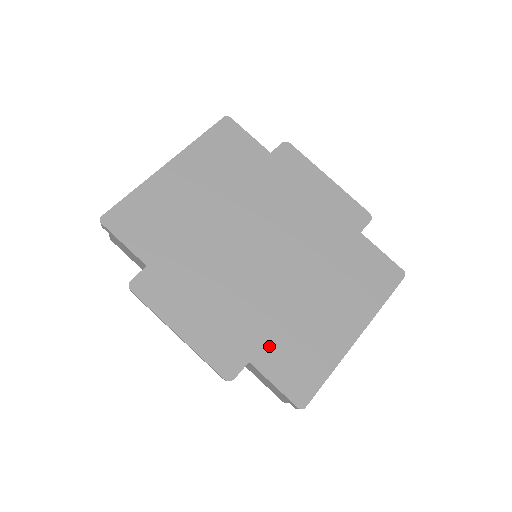
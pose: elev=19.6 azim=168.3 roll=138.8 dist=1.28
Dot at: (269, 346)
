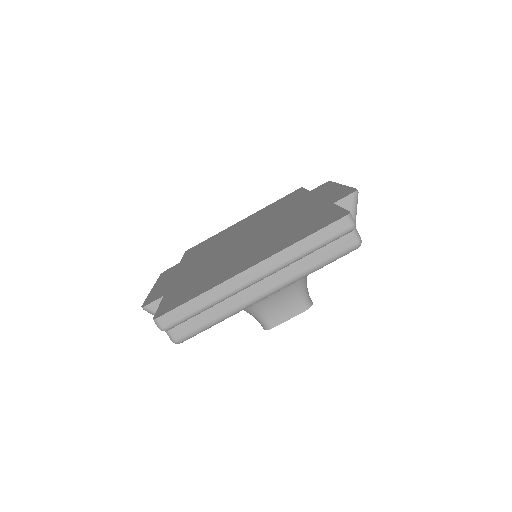
Dot at: (185, 285)
